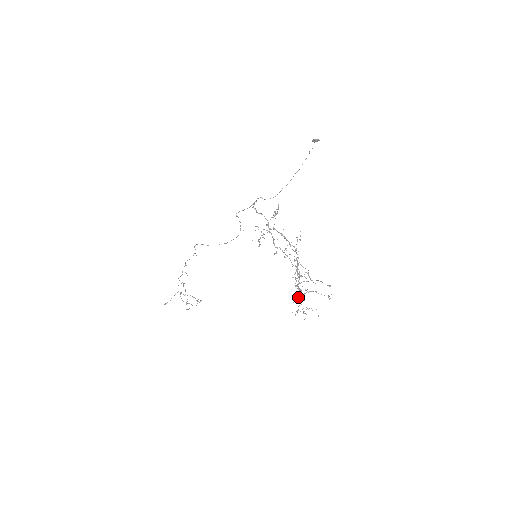
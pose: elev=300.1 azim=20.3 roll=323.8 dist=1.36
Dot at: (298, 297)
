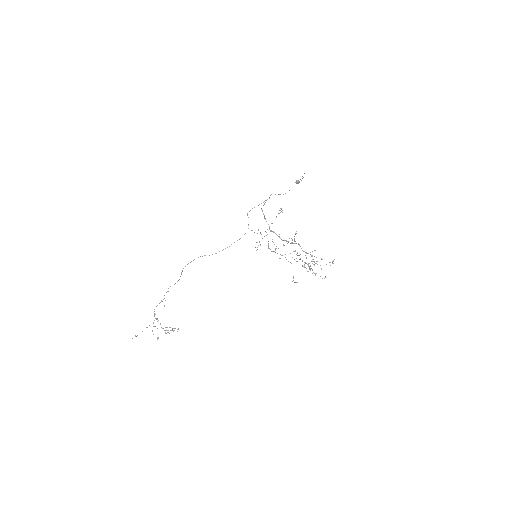
Dot at: occluded
